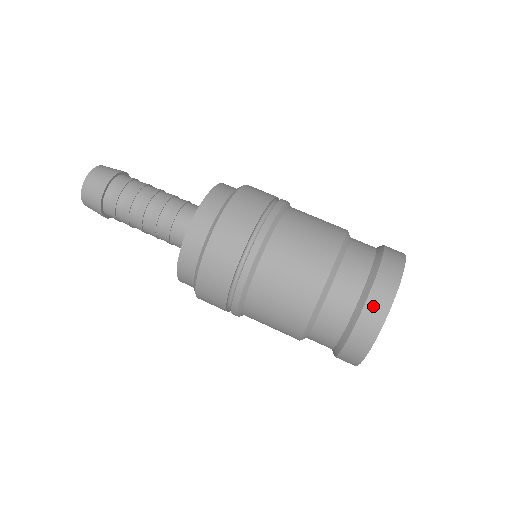
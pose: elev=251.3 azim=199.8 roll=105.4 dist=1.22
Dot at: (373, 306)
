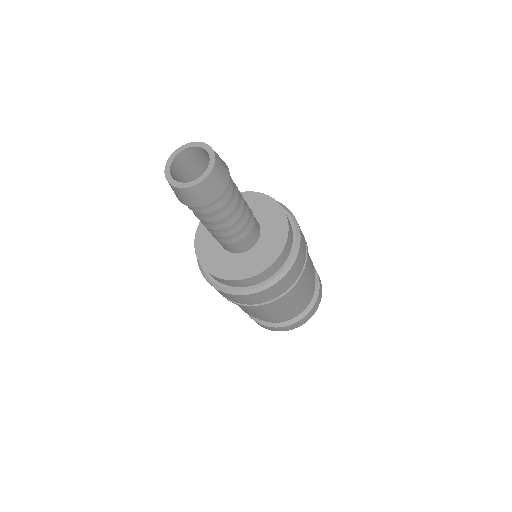
Dot at: (302, 321)
